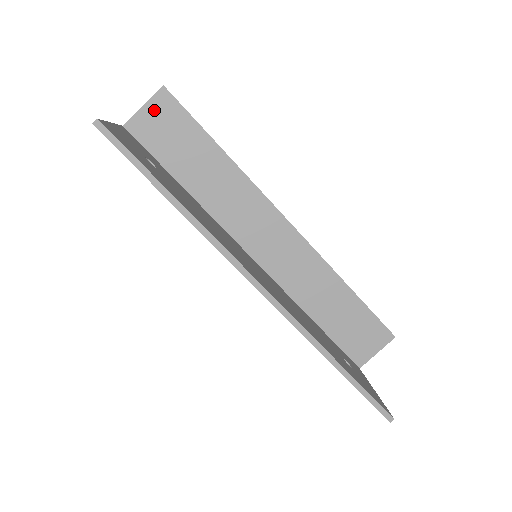
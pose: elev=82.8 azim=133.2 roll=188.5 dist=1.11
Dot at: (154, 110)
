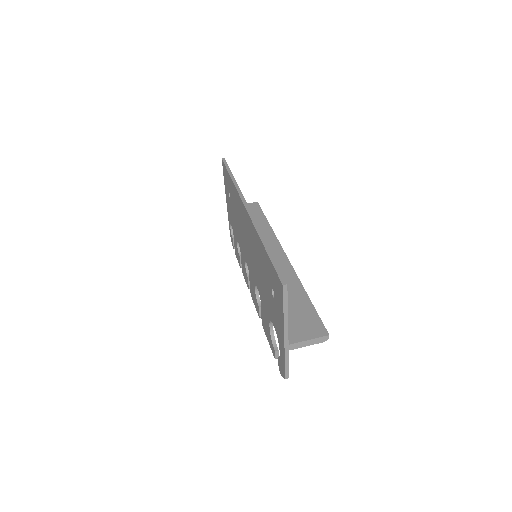
Dot at: occluded
